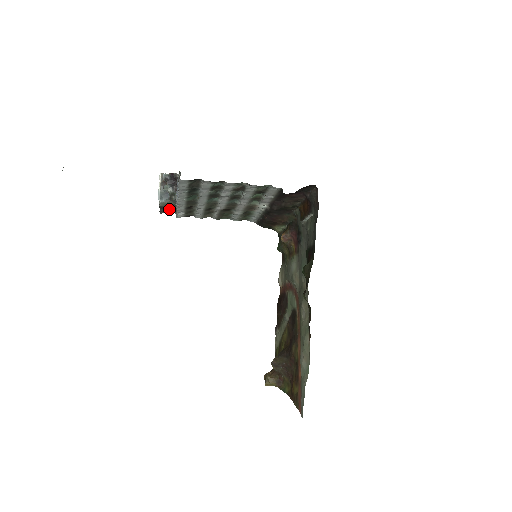
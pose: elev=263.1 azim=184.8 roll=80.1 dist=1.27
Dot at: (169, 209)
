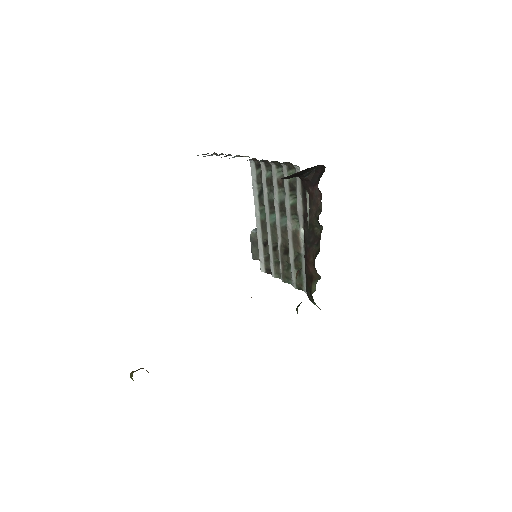
Dot at: (257, 250)
